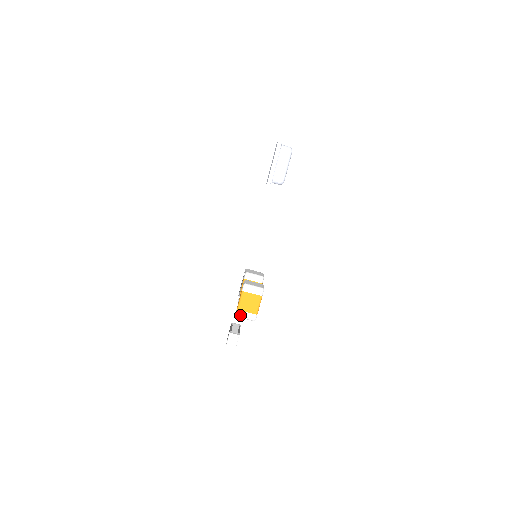
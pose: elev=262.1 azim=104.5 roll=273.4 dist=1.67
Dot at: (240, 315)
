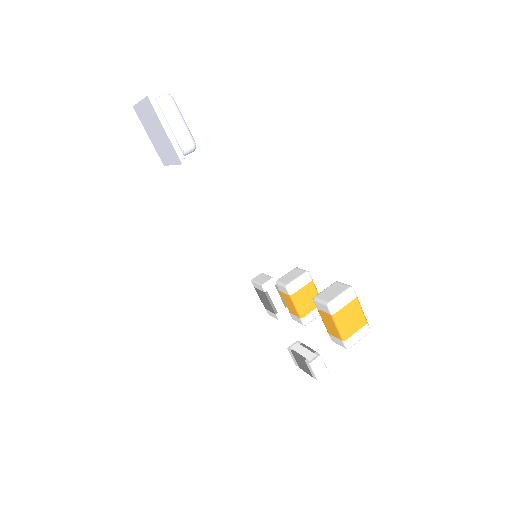
Dot at: (351, 343)
